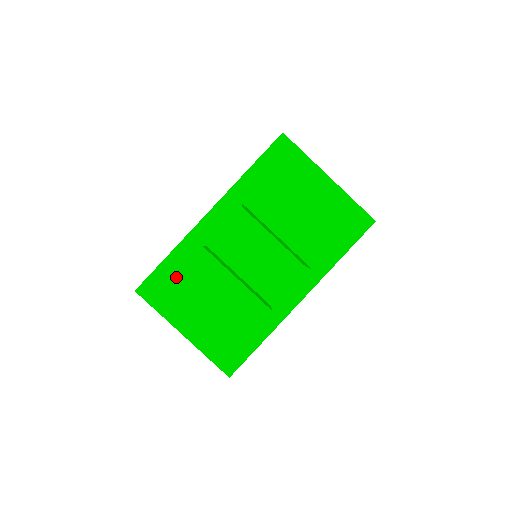
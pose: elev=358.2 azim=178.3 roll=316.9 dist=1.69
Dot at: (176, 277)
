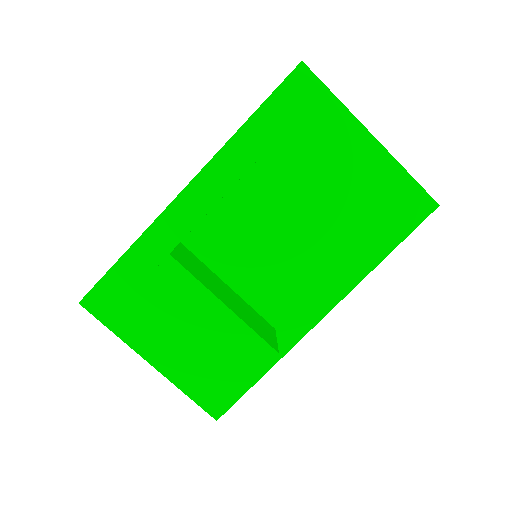
Dot at: (138, 284)
